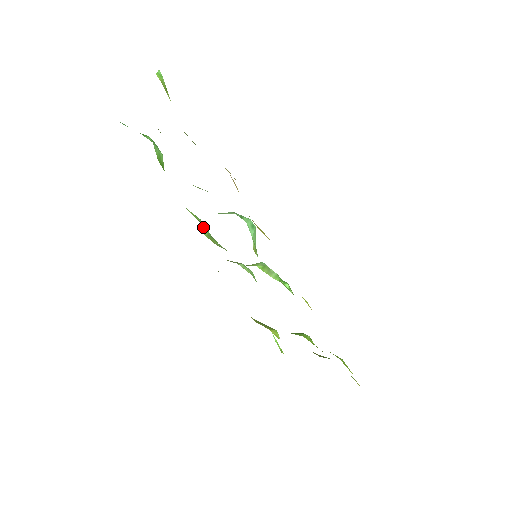
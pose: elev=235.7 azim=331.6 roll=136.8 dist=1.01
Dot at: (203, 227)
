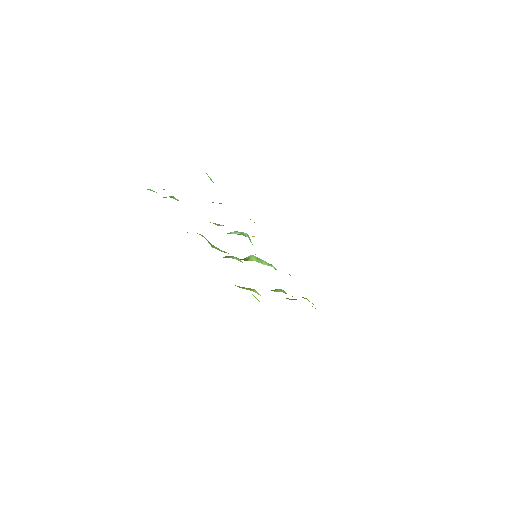
Dot at: occluded
